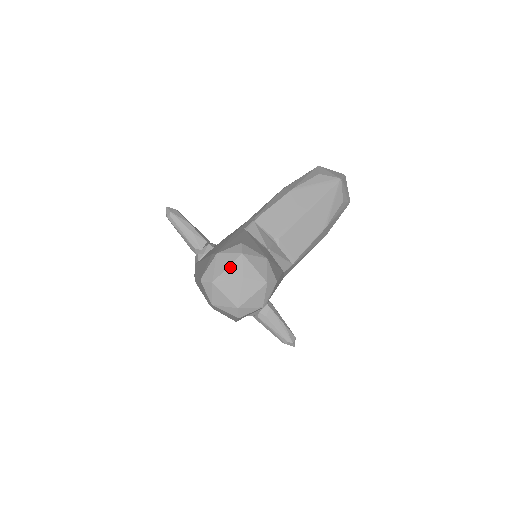
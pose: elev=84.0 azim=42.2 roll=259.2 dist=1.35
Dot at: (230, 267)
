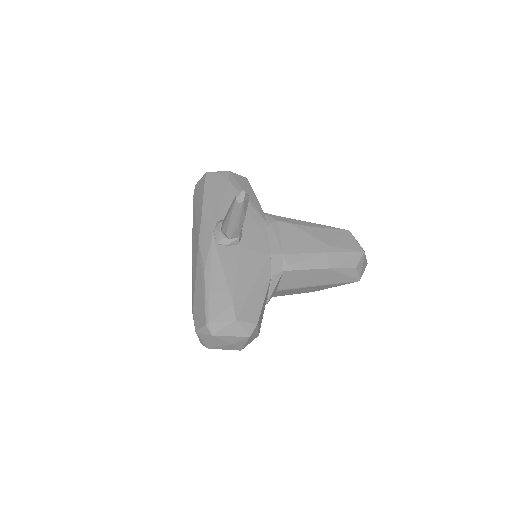
Dot at: (233, 337)
